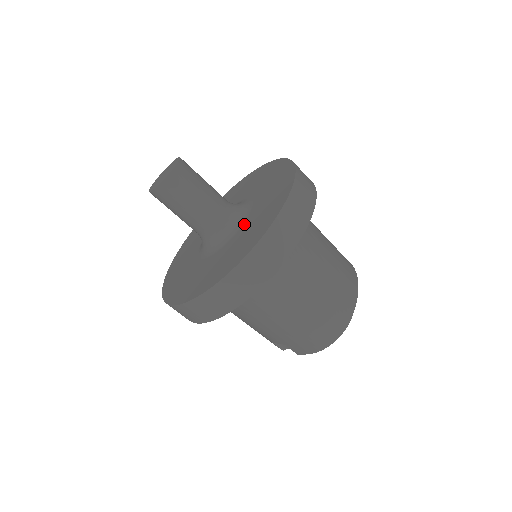
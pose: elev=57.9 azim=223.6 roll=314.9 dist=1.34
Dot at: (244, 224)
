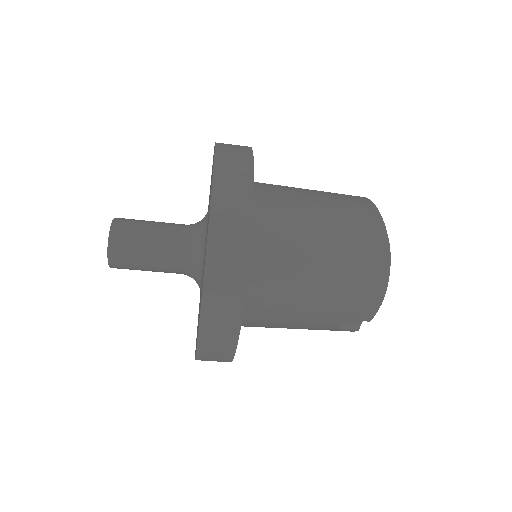
Dot at: (206, 229)
